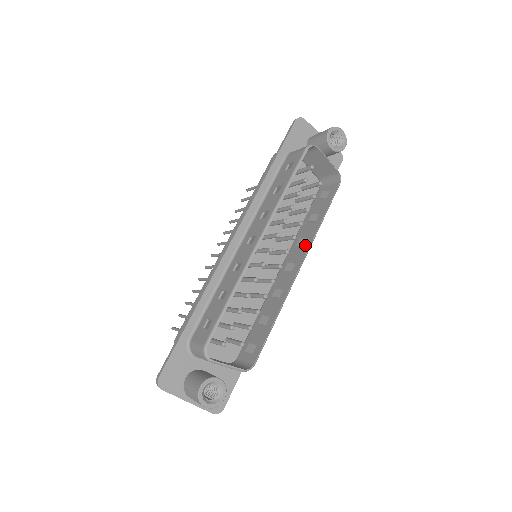
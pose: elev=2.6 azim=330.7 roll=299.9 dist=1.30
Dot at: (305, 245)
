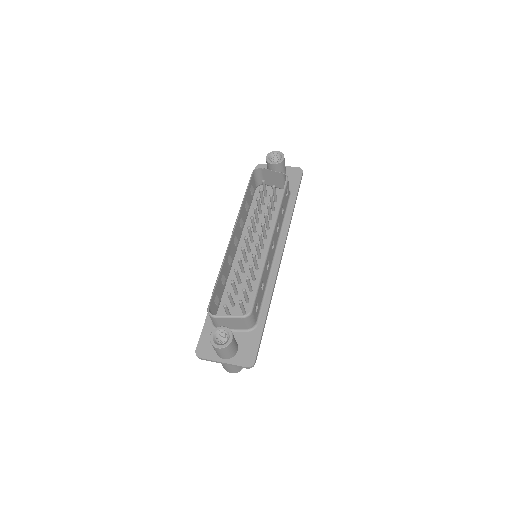
Dot at: occluded
